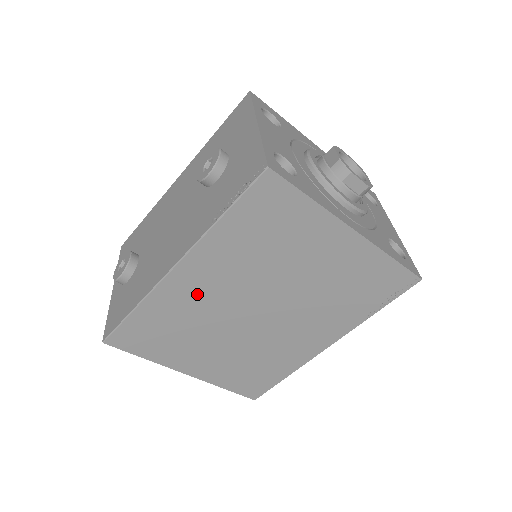
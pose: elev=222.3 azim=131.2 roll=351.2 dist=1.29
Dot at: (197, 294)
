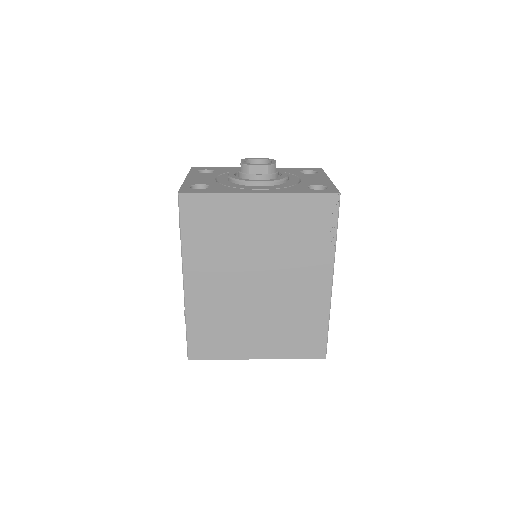
Dot at: (210, 293)
